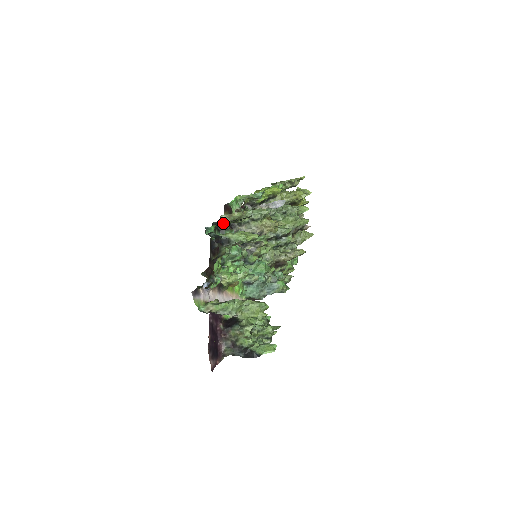
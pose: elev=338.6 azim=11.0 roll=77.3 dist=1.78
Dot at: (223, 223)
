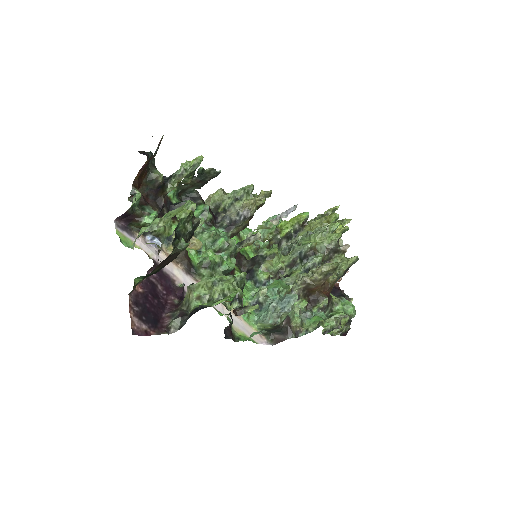
Dot at: (182, 180)
